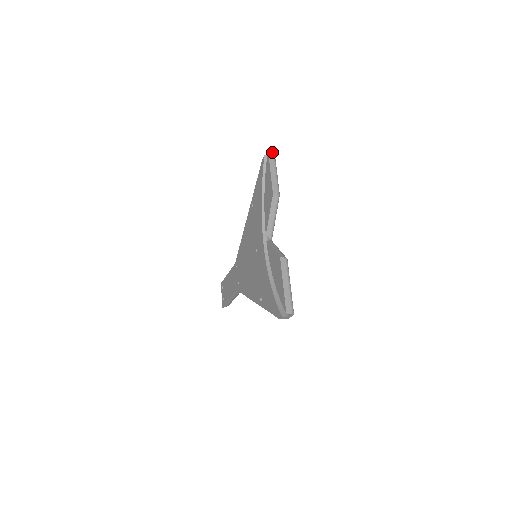
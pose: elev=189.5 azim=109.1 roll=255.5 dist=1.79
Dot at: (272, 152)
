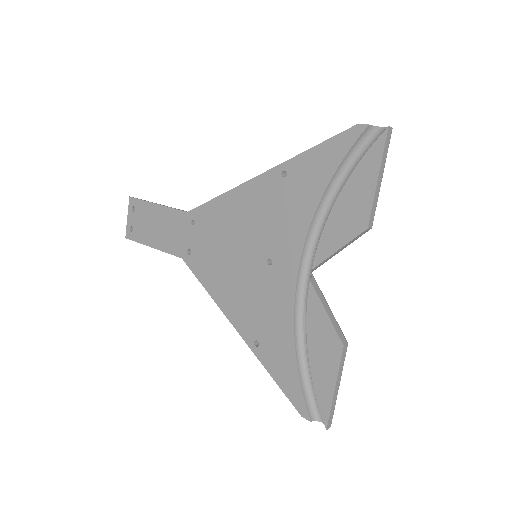
Dot at: (391, 133)
